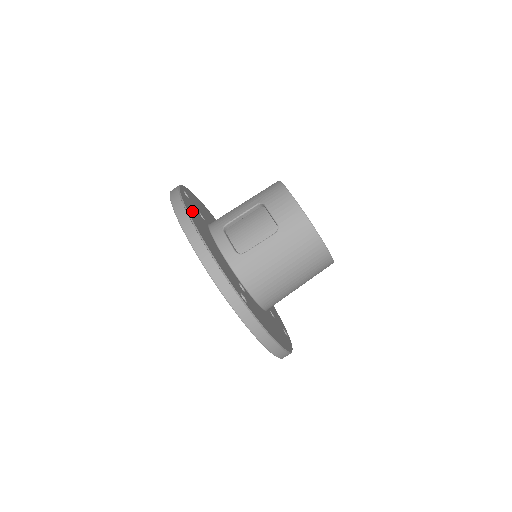
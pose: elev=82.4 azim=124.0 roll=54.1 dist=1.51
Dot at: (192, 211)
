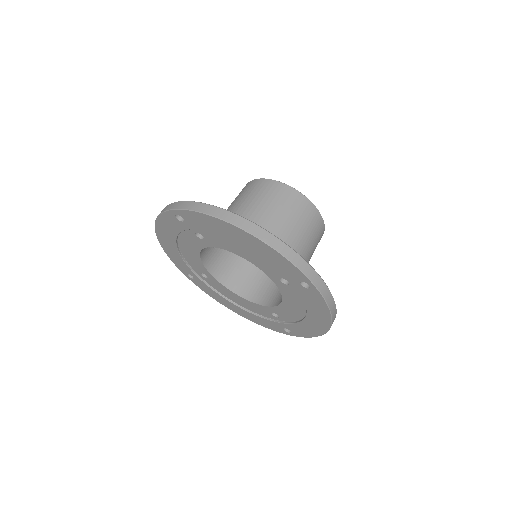
Dot at: occluded
